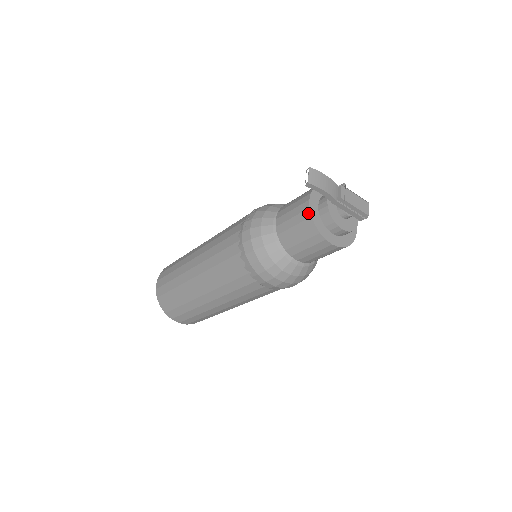
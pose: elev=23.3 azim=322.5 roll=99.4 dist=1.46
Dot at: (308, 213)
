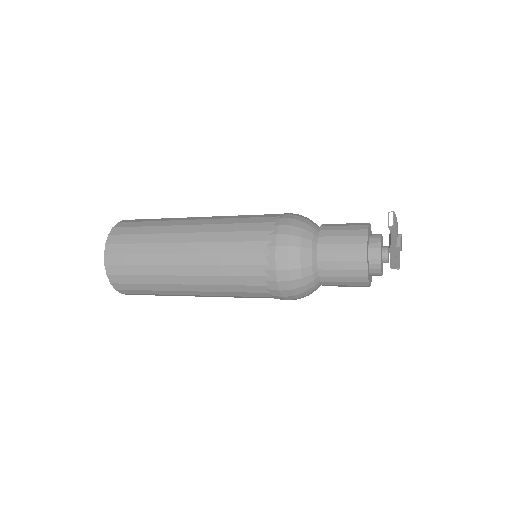
Dot at: (364, 247)
